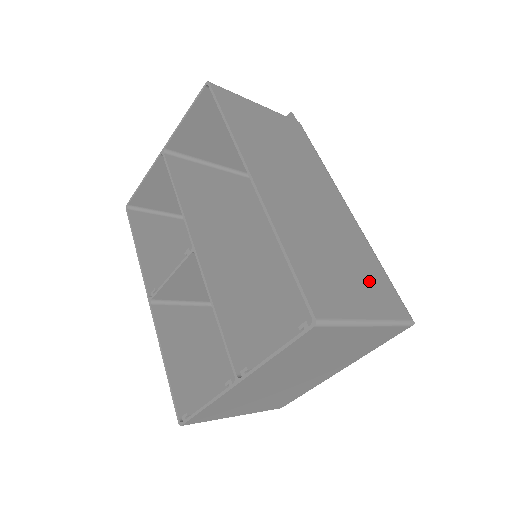
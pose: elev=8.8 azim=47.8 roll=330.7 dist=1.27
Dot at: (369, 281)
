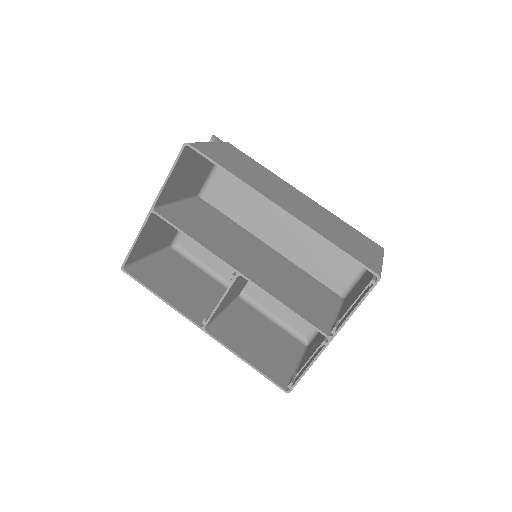
Dot at: (358, 238)
